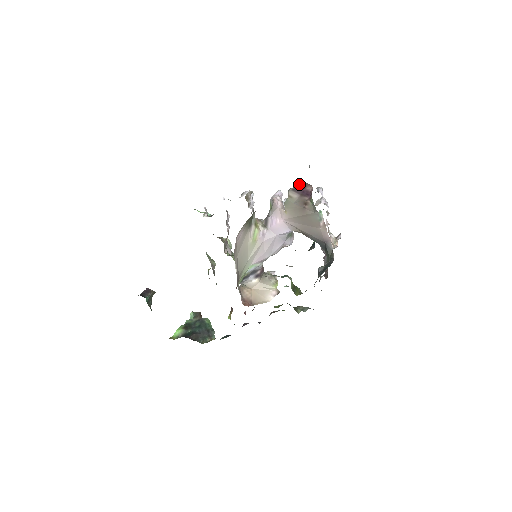
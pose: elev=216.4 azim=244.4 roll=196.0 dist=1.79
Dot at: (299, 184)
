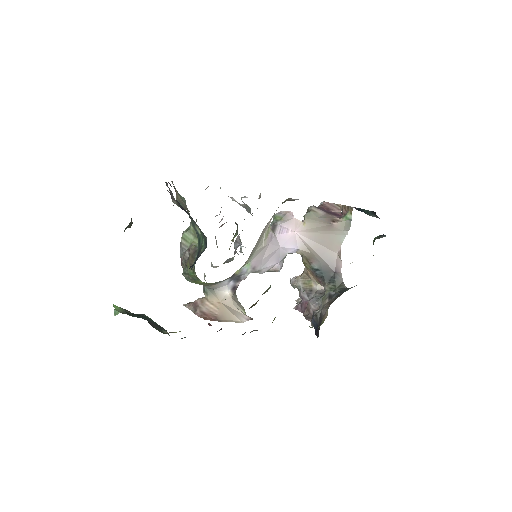
Dot at: (322, 206)
